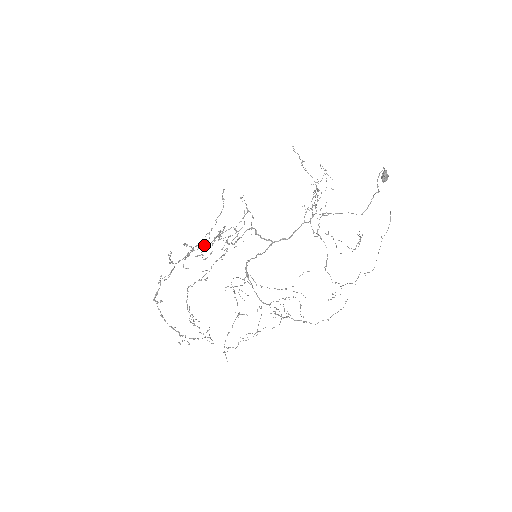
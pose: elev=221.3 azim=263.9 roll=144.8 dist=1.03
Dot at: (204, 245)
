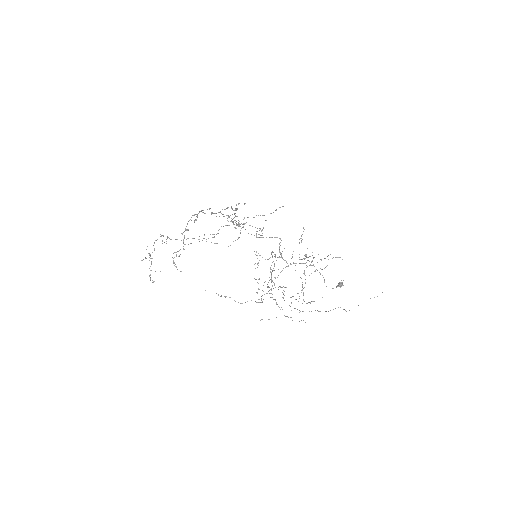
Dot at: (236, 221)
